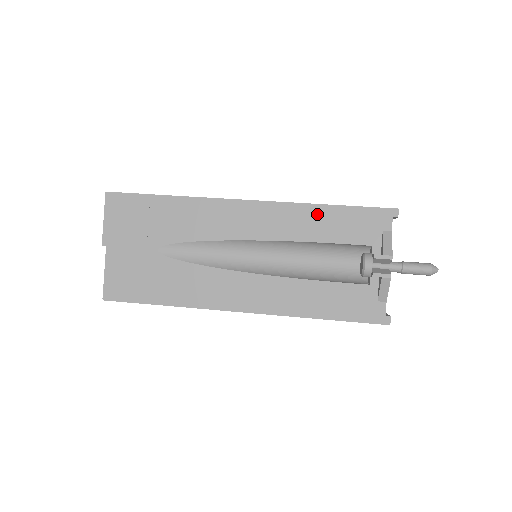
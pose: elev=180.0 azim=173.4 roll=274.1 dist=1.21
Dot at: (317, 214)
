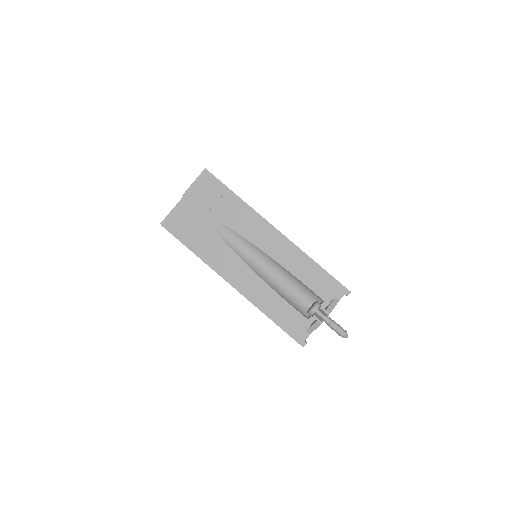
Dot at: (308, 264)
